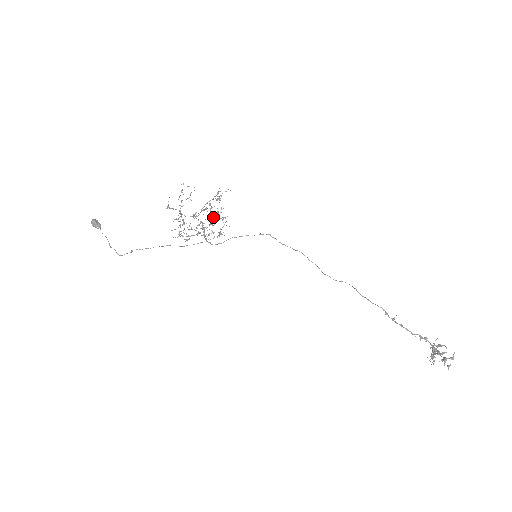
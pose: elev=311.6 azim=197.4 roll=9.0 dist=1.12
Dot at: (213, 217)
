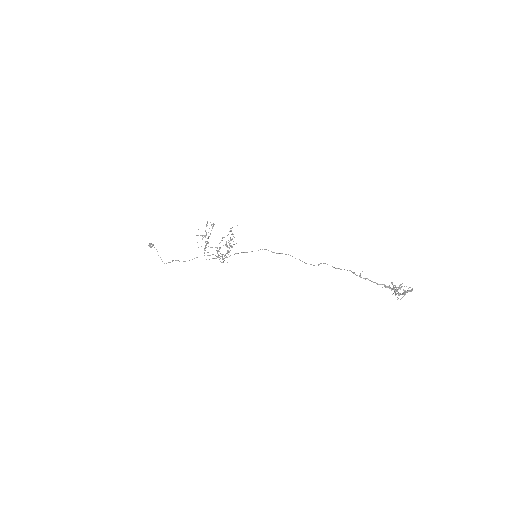
Dot at: (229, 252)
